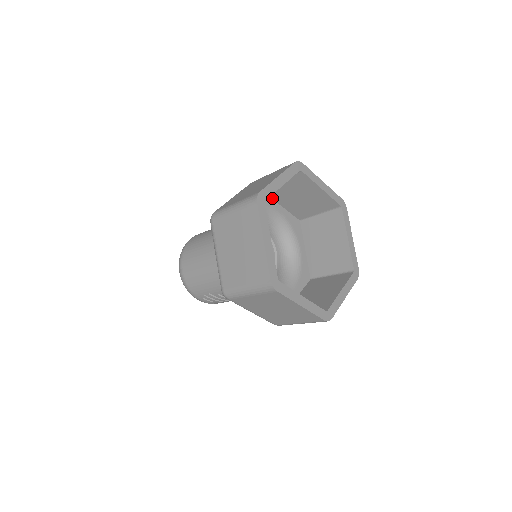
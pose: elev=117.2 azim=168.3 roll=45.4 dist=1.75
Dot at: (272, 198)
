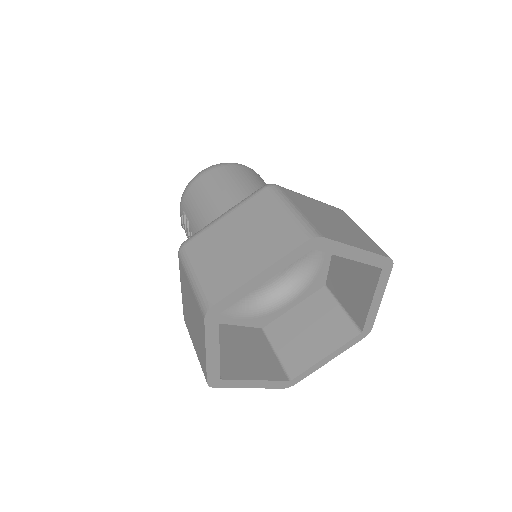
Dot at: occluded
